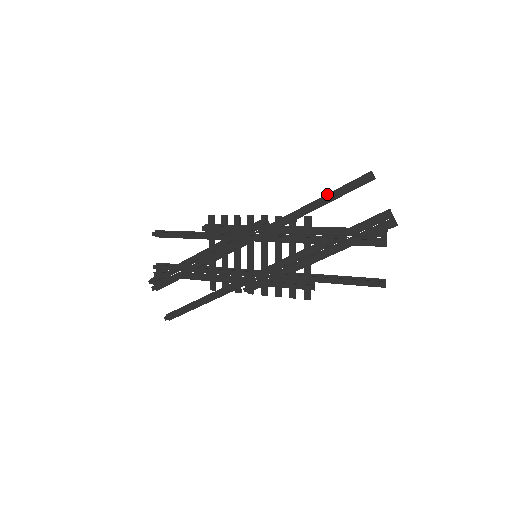
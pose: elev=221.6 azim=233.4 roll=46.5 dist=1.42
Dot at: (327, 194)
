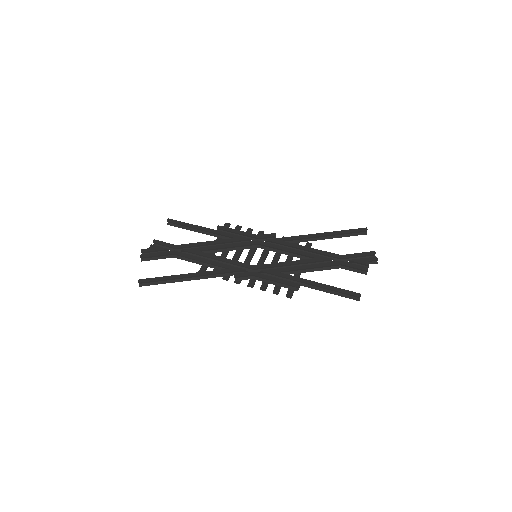
Dot at: occluded
